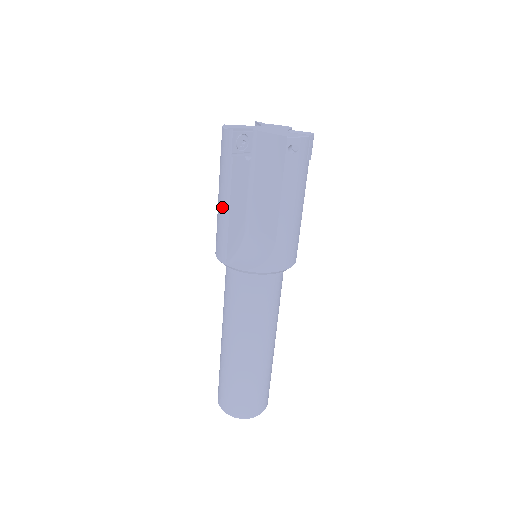
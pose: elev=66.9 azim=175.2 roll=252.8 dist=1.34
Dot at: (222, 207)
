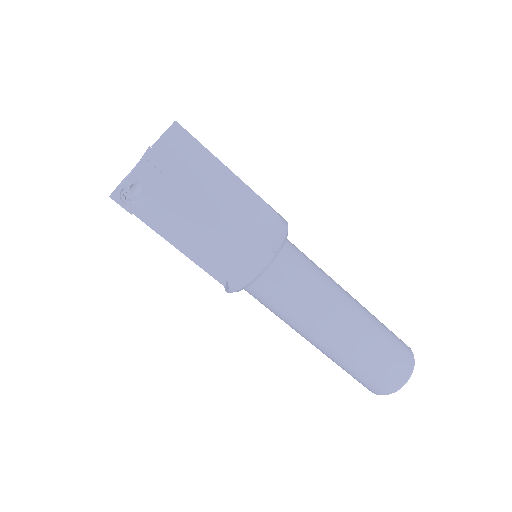
Dot at: occluded
